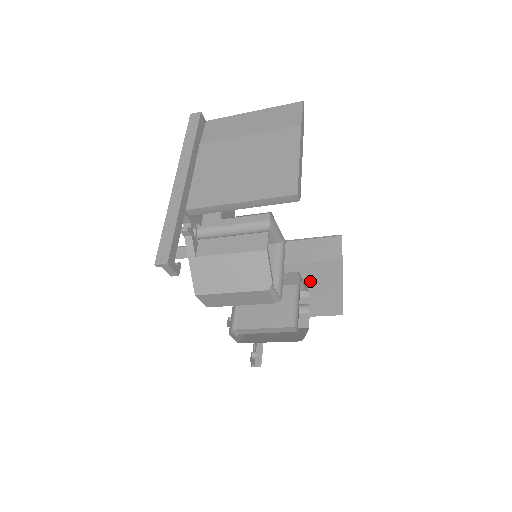
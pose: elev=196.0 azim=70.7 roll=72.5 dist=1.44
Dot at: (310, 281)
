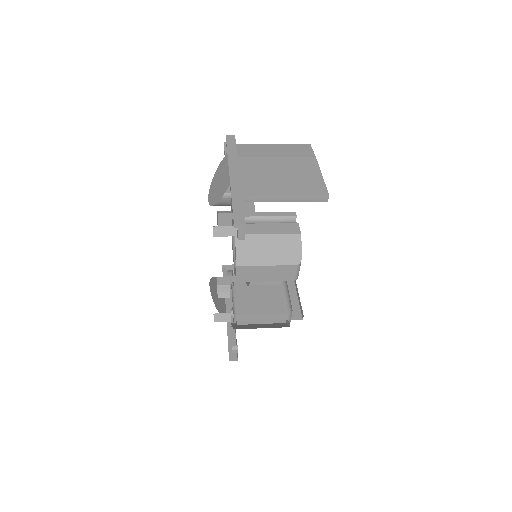
Dot at: occluded
